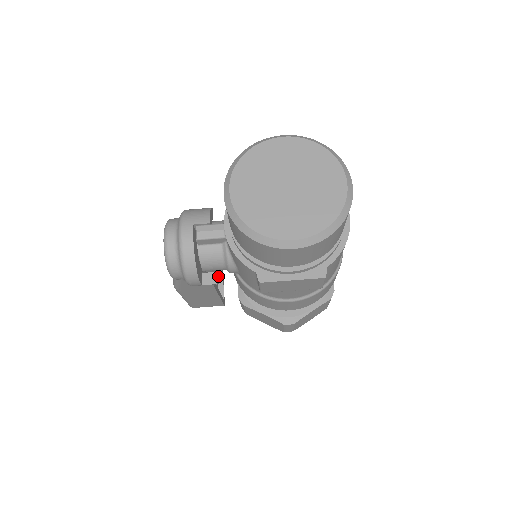
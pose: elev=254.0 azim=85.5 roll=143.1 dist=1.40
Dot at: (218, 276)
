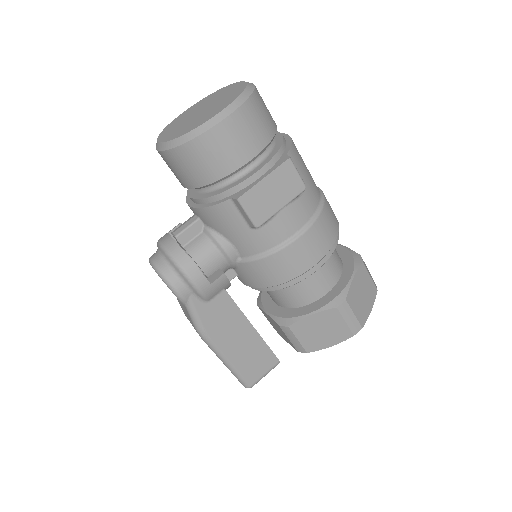
Dot at: occluded
